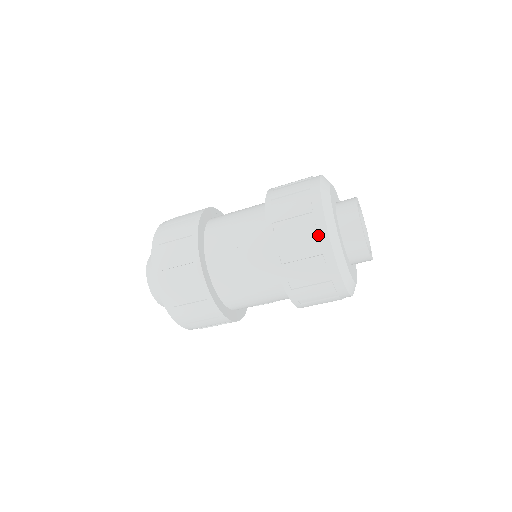
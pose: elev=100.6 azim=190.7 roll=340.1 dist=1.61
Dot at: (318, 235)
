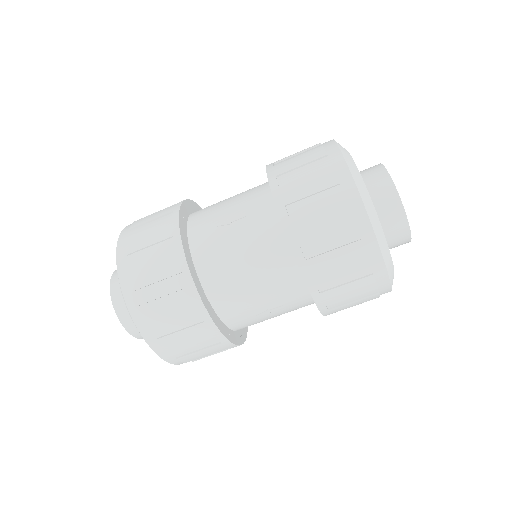
Dot at: (337, 176)
